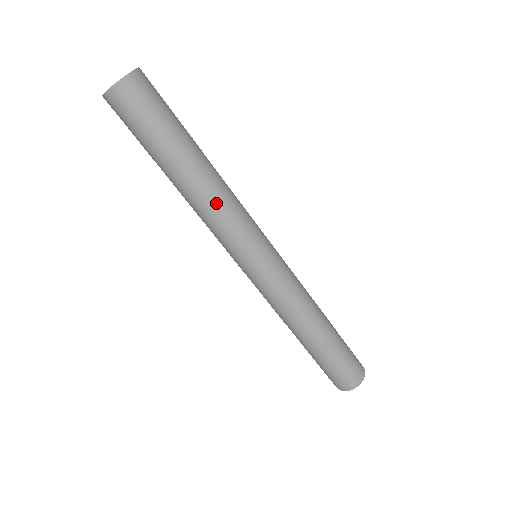
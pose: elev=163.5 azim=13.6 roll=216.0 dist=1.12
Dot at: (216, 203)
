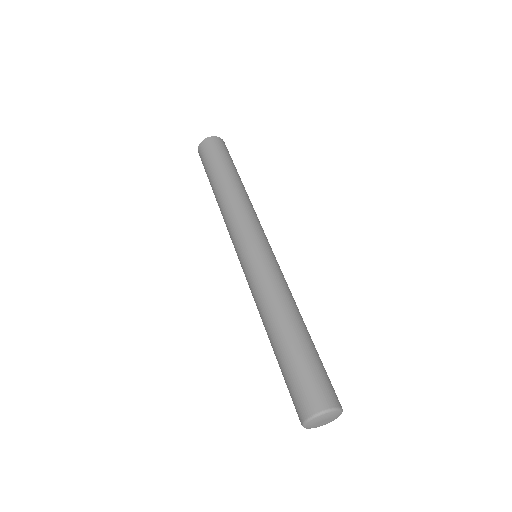
Dot at: (230, 204)
